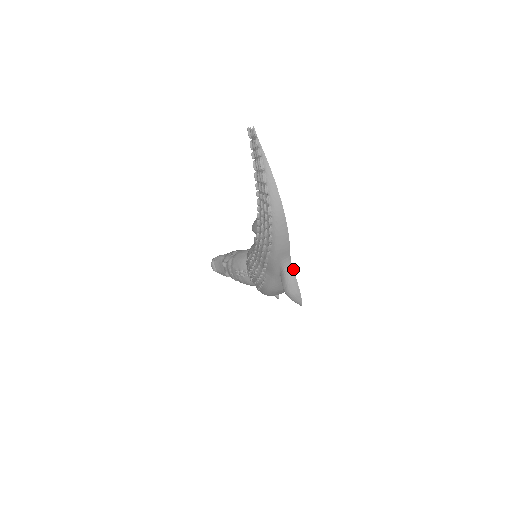
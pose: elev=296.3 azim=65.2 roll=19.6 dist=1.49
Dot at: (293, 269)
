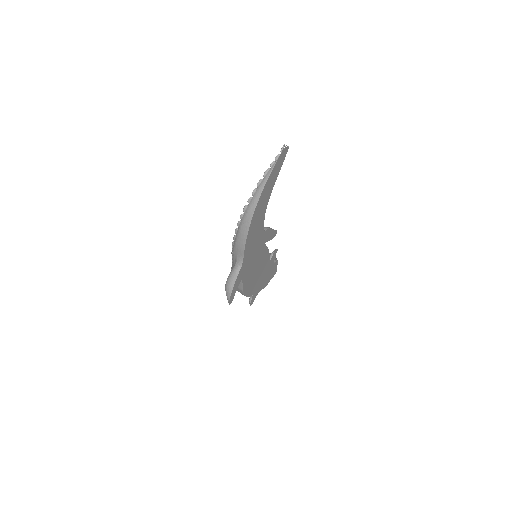
Dot at: (240, 270)
